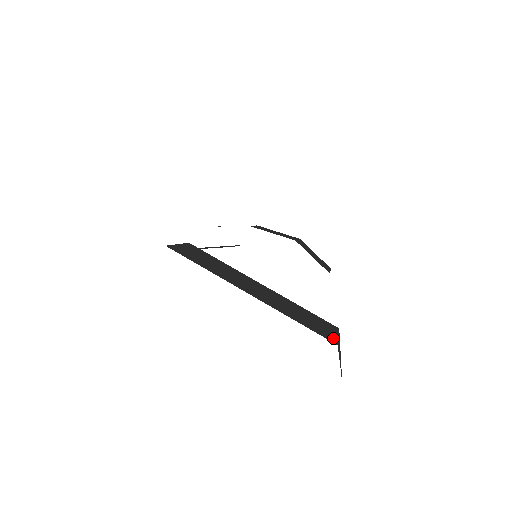
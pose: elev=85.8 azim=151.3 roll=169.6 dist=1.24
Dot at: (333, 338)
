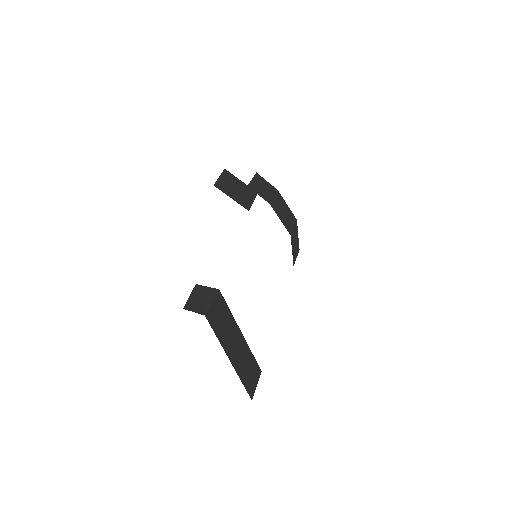
Dot at: (253, 392)
